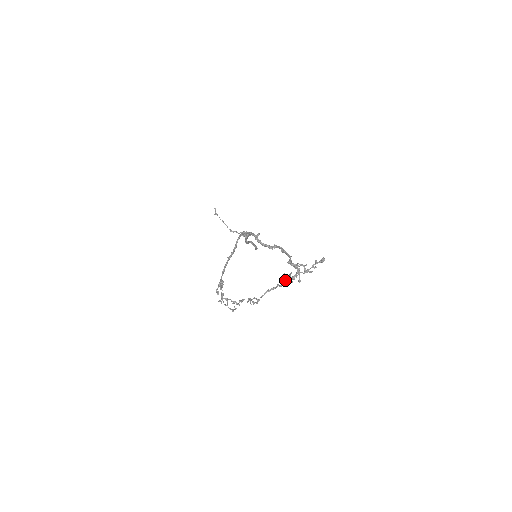
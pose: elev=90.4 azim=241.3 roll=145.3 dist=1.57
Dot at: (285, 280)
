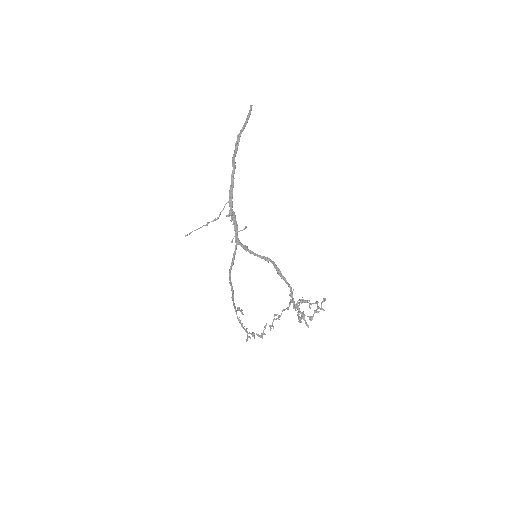
Dot at: occluded
